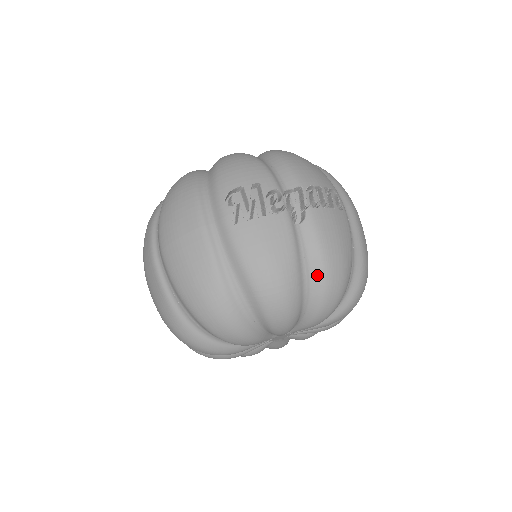
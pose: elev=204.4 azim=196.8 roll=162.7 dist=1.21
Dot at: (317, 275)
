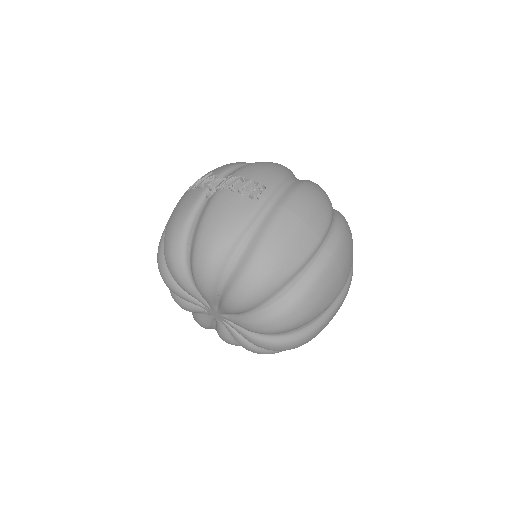
Dot at: (195, 237)
